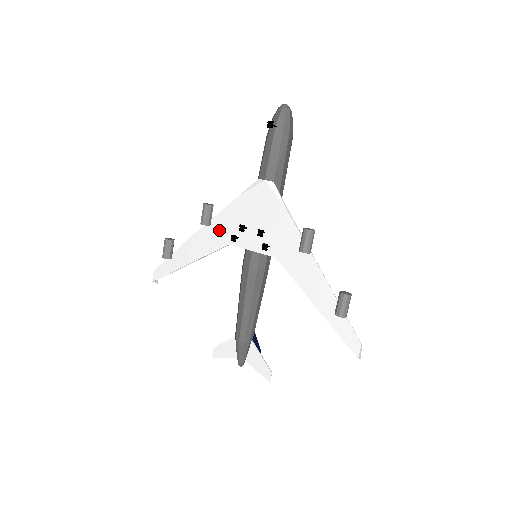
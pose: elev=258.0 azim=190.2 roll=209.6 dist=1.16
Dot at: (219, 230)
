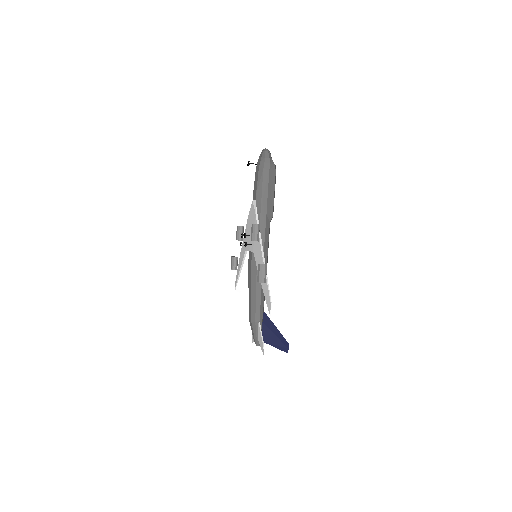
Dot at: (244, 243)
